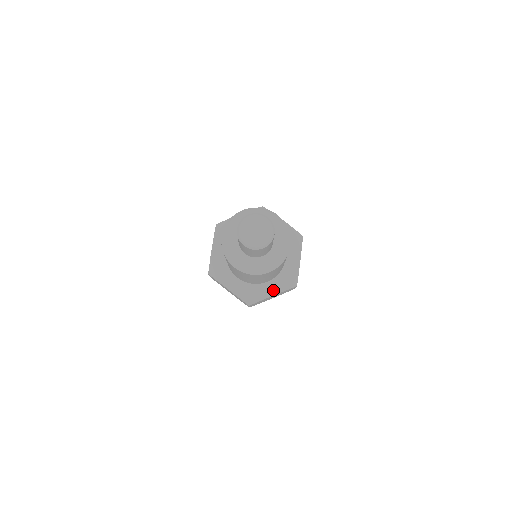
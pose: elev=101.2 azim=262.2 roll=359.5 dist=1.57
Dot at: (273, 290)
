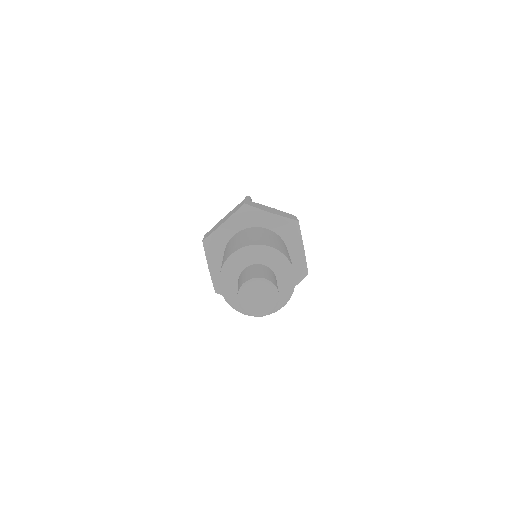
Dot at: occluded
